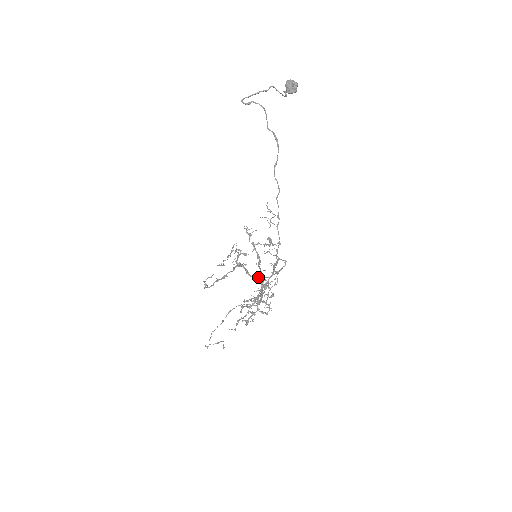
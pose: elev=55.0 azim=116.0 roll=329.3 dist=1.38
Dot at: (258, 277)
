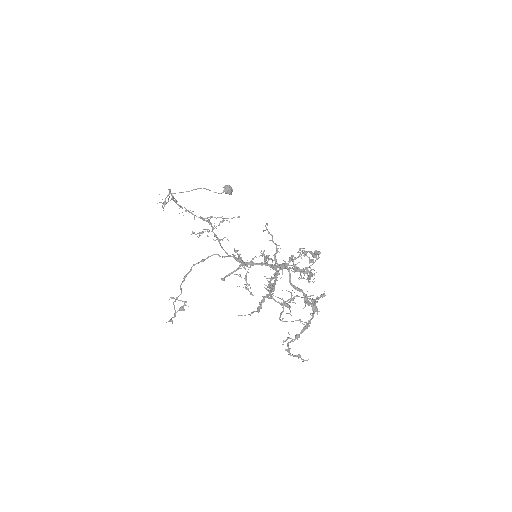
Dot at: occluded
